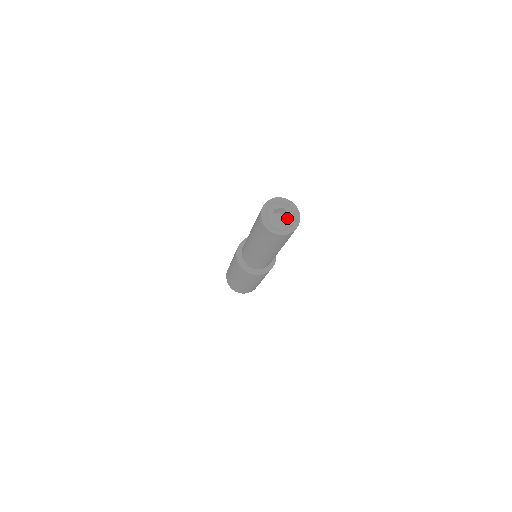
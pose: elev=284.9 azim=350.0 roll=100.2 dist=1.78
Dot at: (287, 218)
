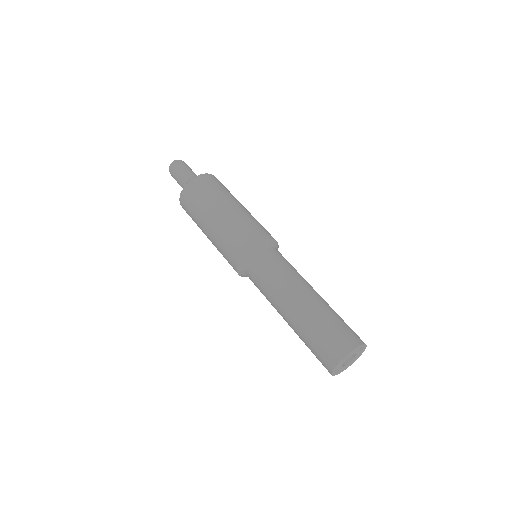
Dot at: occluded
